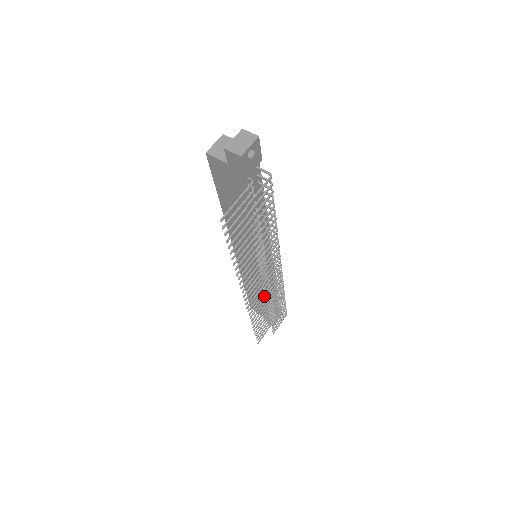
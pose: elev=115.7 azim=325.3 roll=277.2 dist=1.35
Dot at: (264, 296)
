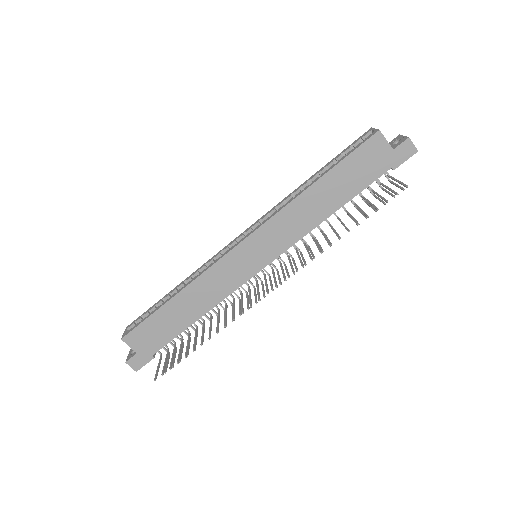
Dot at: (201, 314)
